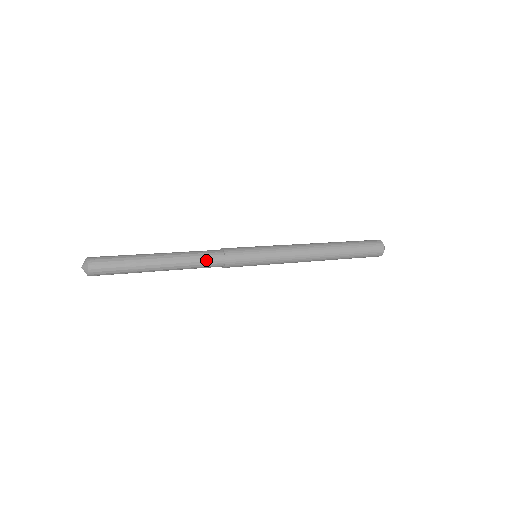
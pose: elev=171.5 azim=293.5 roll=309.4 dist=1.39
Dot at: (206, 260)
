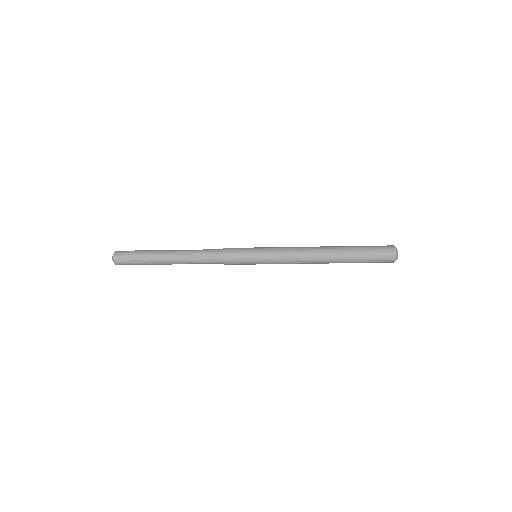
Dot at: (206, 258)
